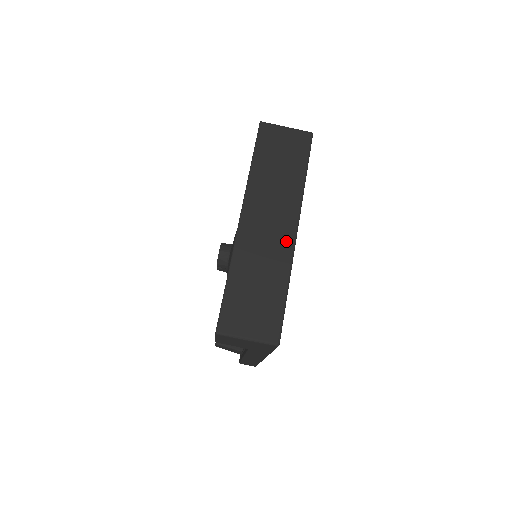
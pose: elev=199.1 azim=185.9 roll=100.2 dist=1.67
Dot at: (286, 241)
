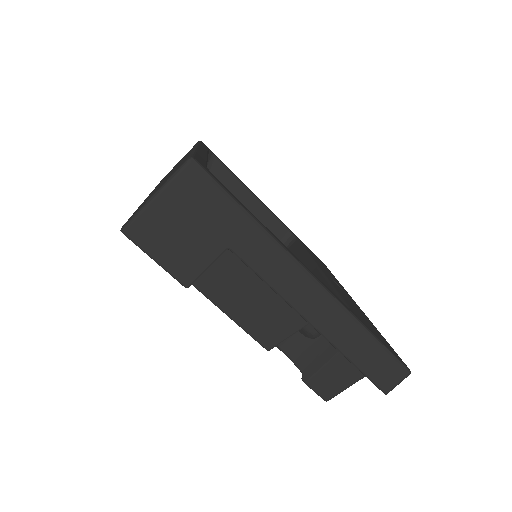
Dot at: occluded
